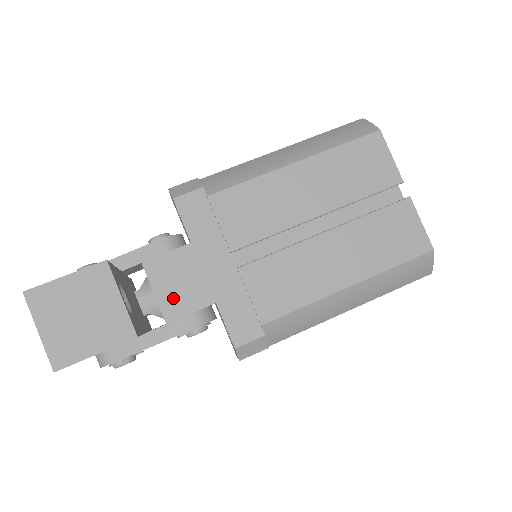
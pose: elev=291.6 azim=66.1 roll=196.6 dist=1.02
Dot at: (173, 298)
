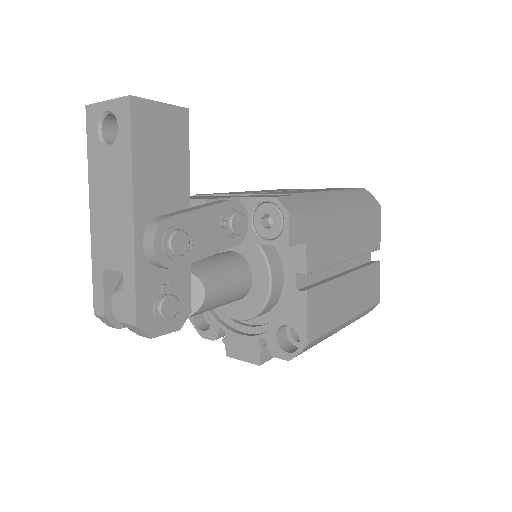
Dot at: occluded
